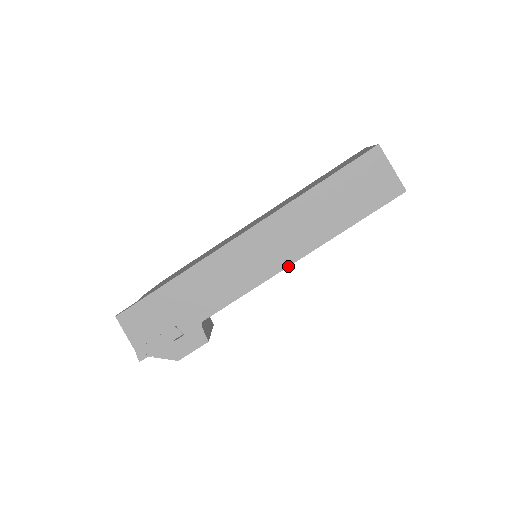
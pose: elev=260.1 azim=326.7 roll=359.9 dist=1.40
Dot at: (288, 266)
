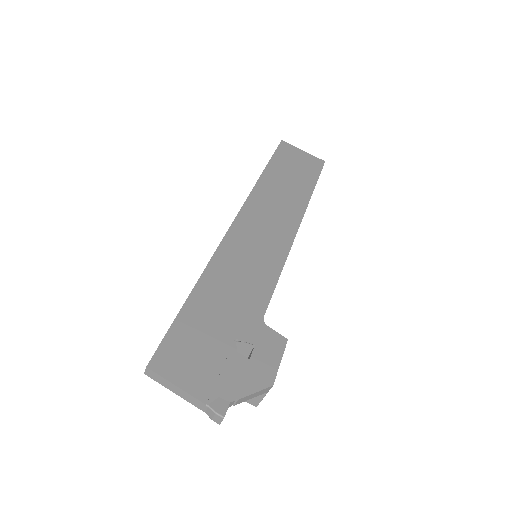
Dot at: (296, 233)
